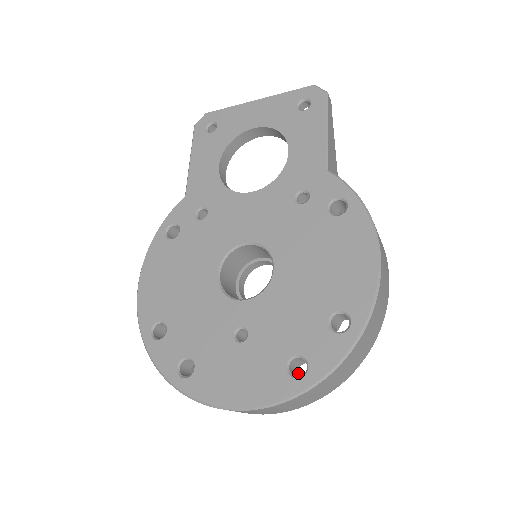
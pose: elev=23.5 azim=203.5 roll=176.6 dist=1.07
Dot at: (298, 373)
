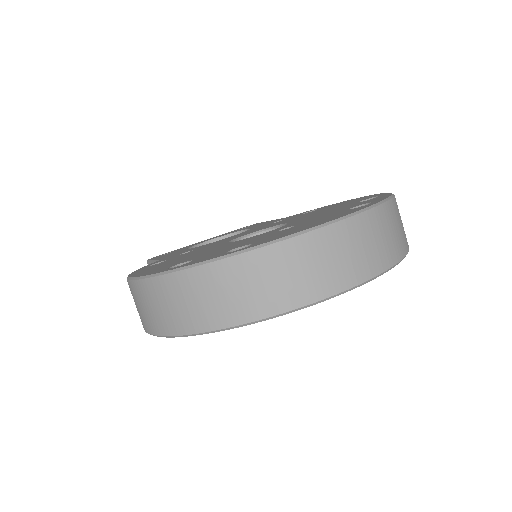
Dot at: occluded
